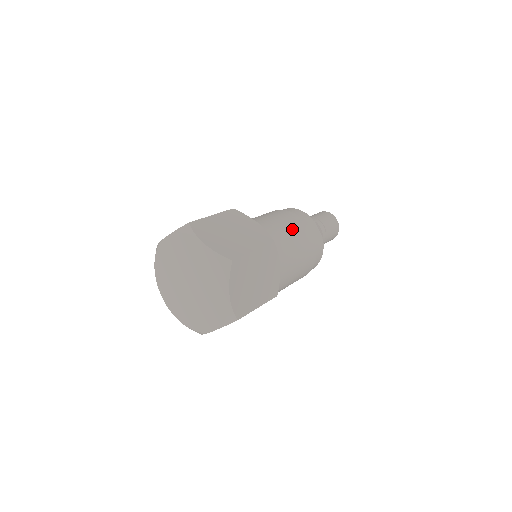
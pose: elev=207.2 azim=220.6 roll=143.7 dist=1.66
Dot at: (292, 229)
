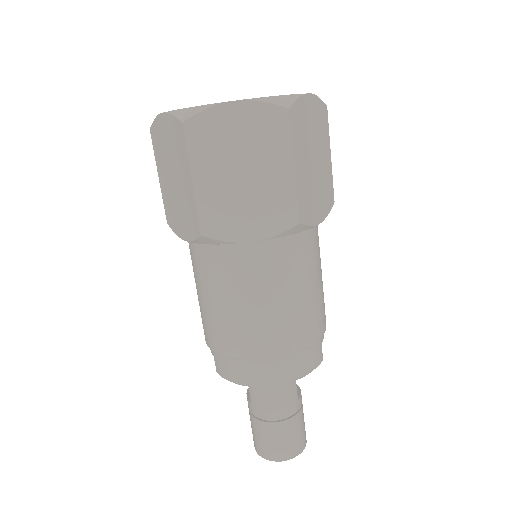
Dot at: occluded
